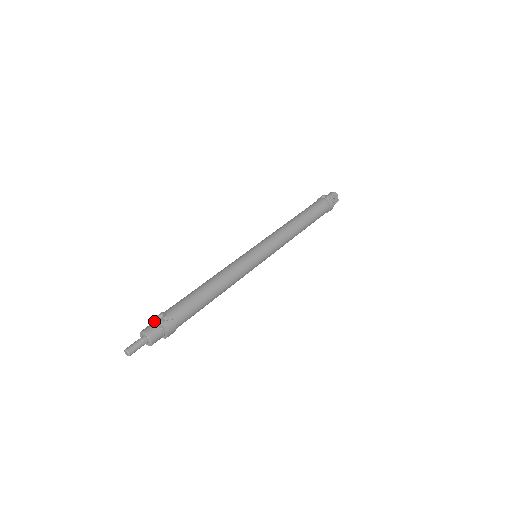
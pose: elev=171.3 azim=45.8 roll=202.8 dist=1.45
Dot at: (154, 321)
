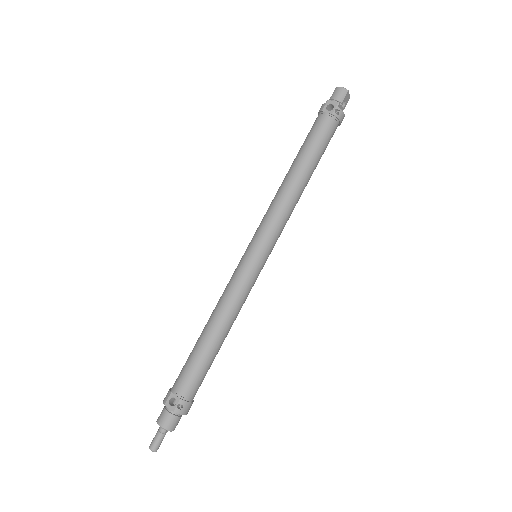
Dot at: (167, 407)
